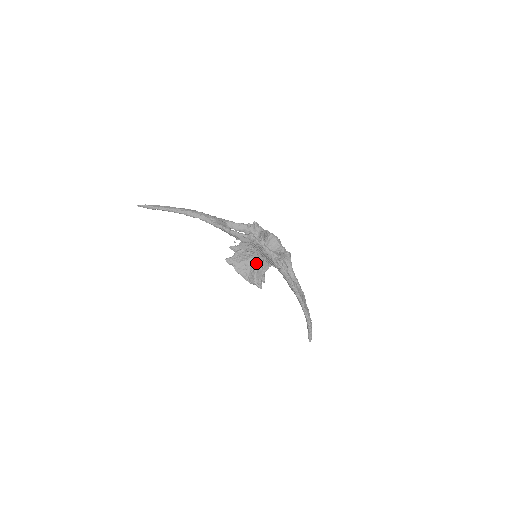
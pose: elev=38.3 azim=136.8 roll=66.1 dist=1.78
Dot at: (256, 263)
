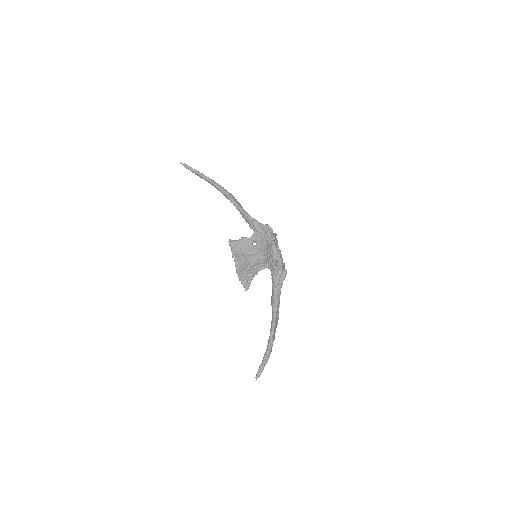
Dot at: (253, 260)
